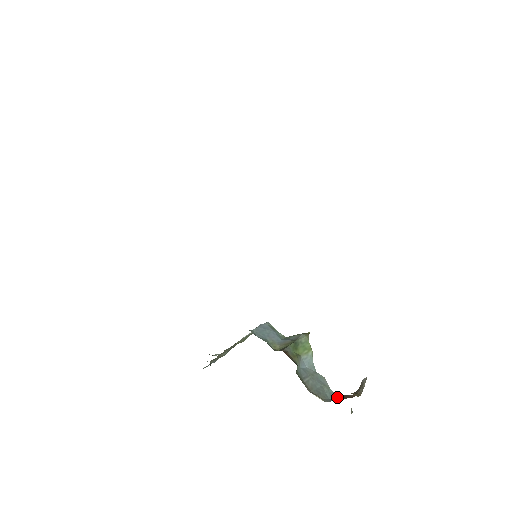
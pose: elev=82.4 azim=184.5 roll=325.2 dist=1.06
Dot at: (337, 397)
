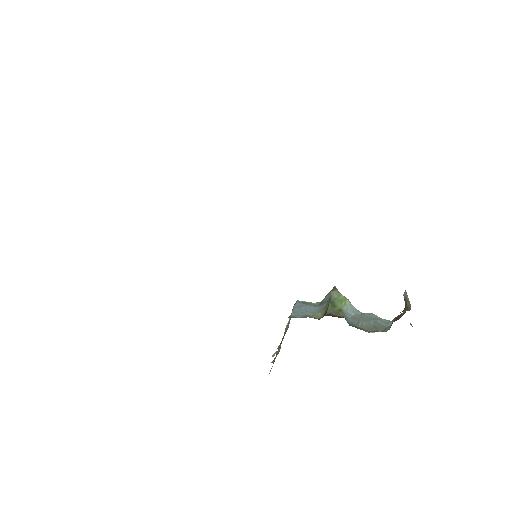
Dot at: (392, 322)
